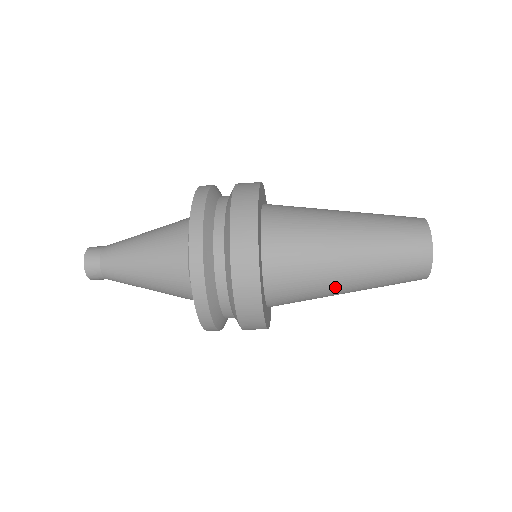
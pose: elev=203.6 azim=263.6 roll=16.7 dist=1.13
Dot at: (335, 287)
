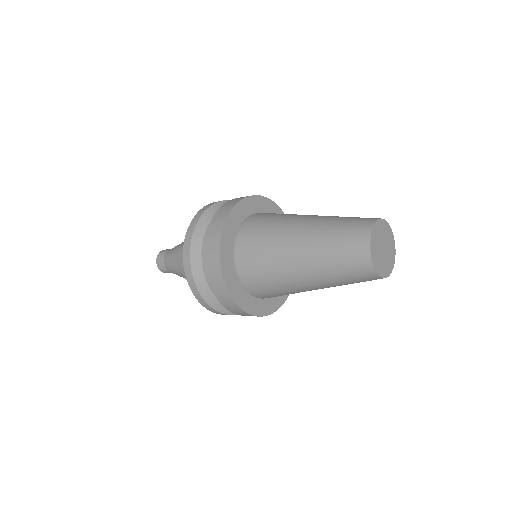
Dot at: (289, 273)
